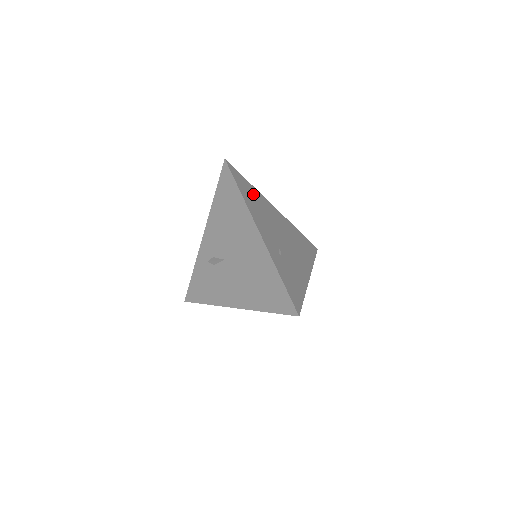
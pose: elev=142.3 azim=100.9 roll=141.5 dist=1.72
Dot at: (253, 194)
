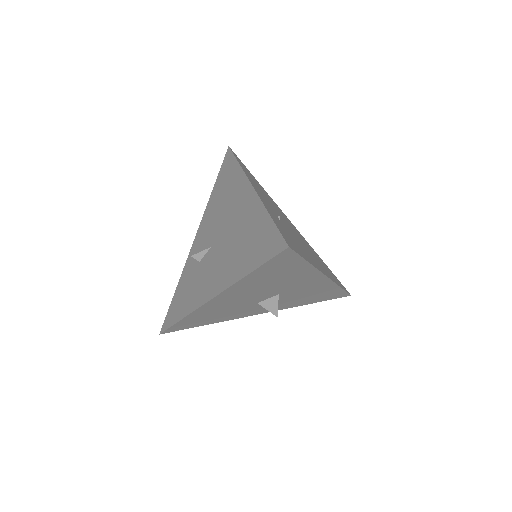
Dot at: (258, 184)
